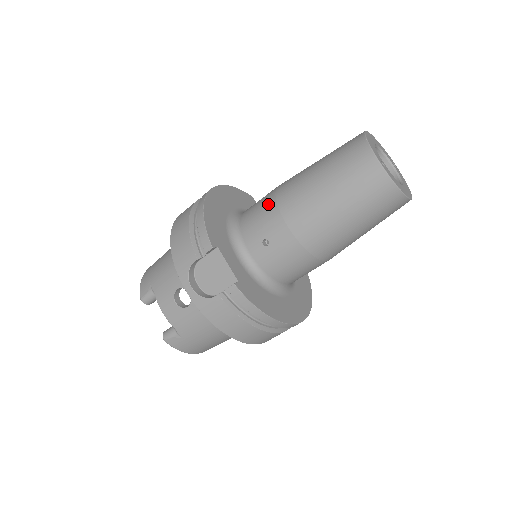
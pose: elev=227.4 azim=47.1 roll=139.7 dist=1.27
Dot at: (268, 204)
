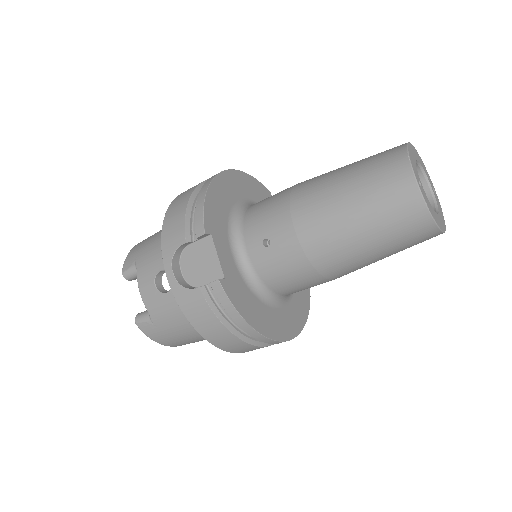
Dot at: (280, 200)
